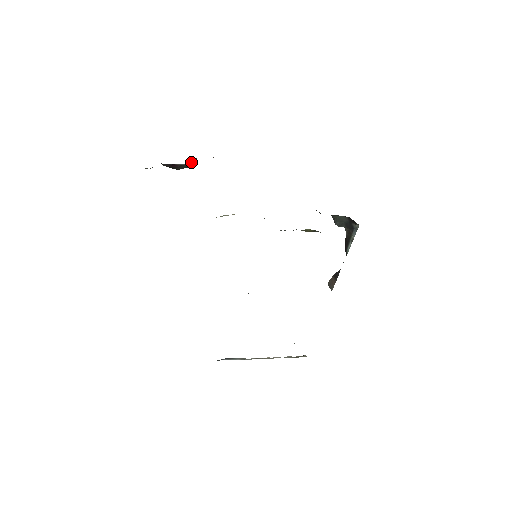
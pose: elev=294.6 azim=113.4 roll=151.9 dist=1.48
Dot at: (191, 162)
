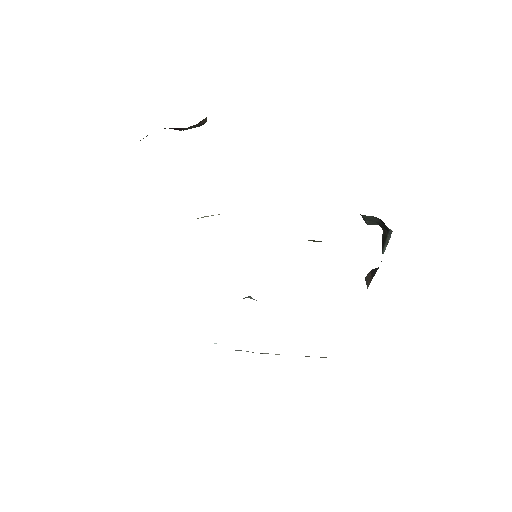
Dot at: (200, 123)
